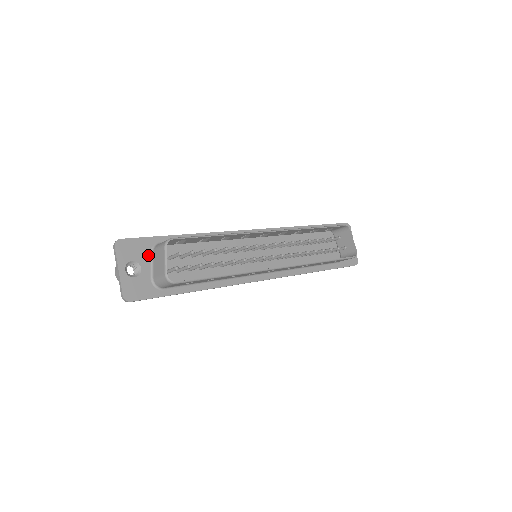
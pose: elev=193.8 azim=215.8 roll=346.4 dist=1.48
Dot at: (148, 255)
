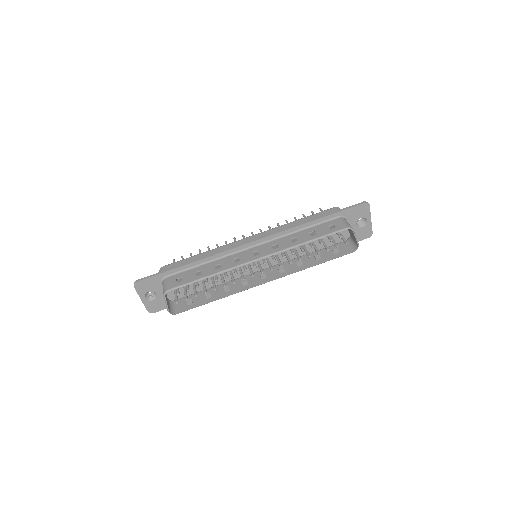
Dot at: (159, 285)
